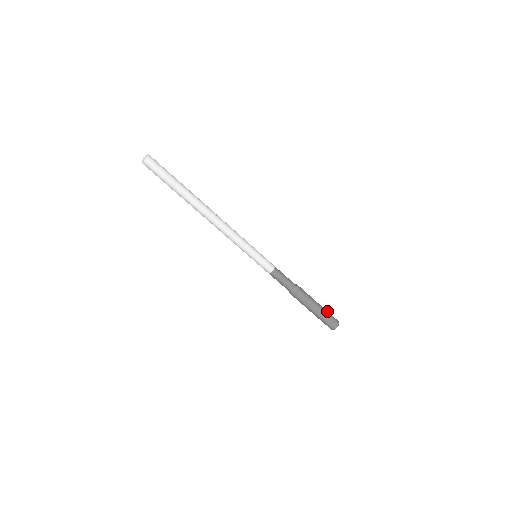
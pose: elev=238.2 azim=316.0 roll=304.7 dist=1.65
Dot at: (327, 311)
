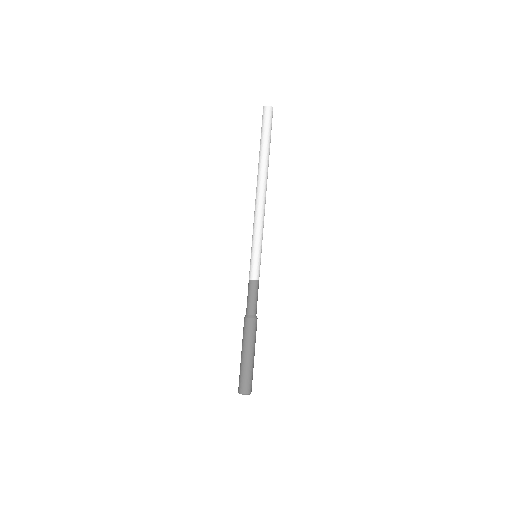
Dot at: occluded
